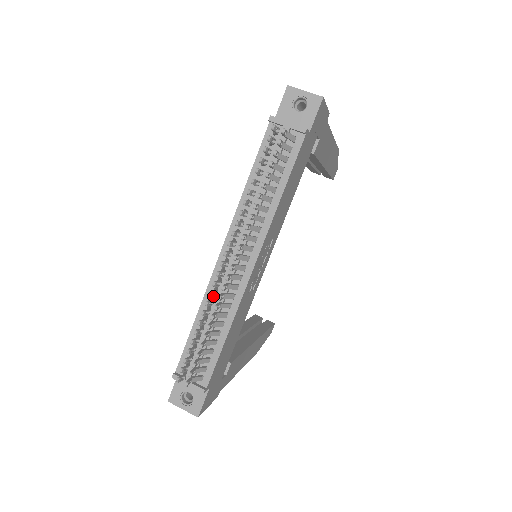
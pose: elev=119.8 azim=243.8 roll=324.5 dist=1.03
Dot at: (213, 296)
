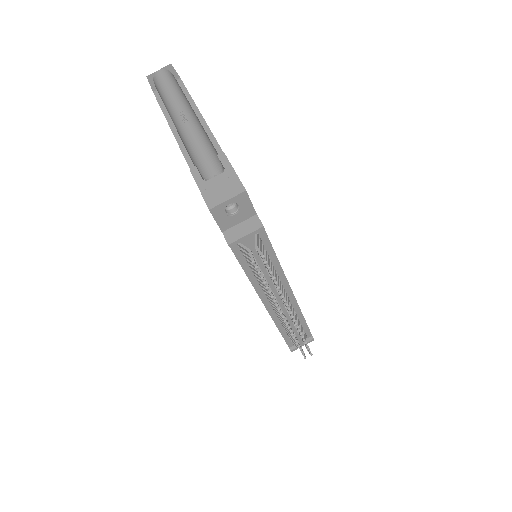
Dot at: (282, 320)
